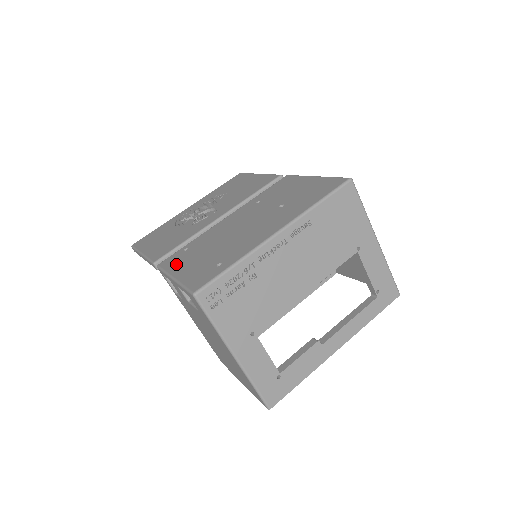
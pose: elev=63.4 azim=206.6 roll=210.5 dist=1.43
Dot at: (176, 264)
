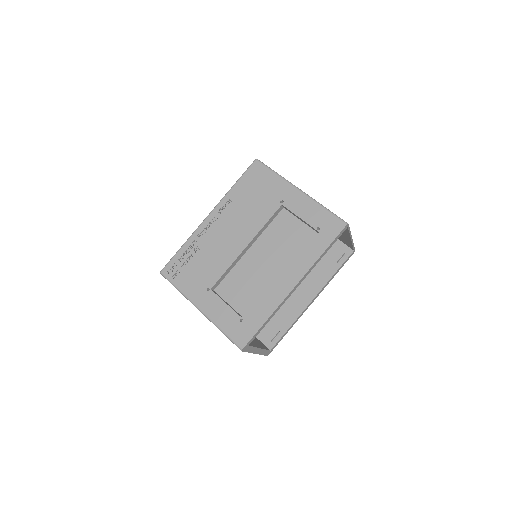
Dot at: occluded
